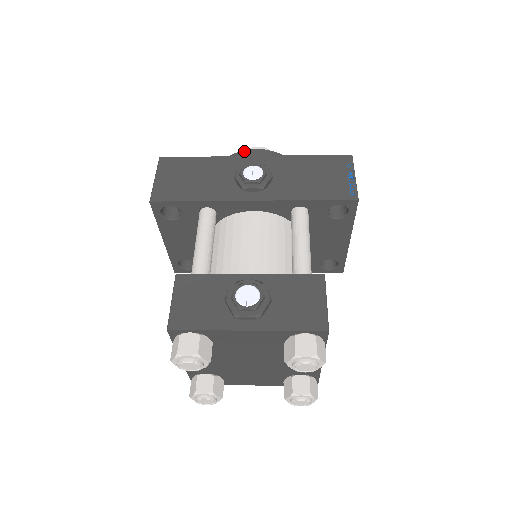
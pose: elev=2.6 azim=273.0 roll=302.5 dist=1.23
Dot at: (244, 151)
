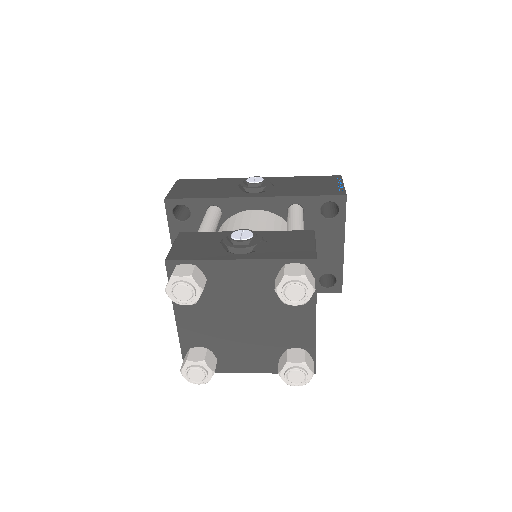
Dot at: occluded
